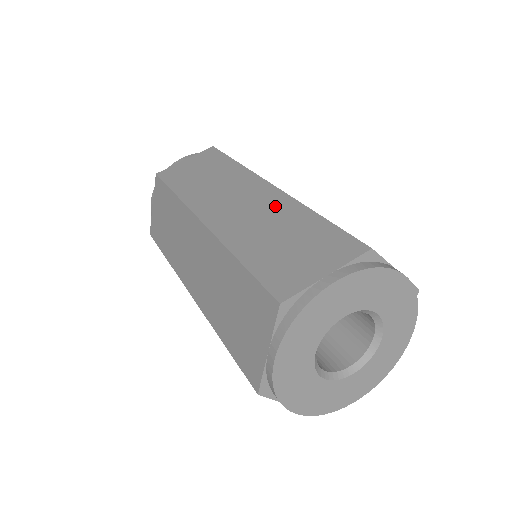
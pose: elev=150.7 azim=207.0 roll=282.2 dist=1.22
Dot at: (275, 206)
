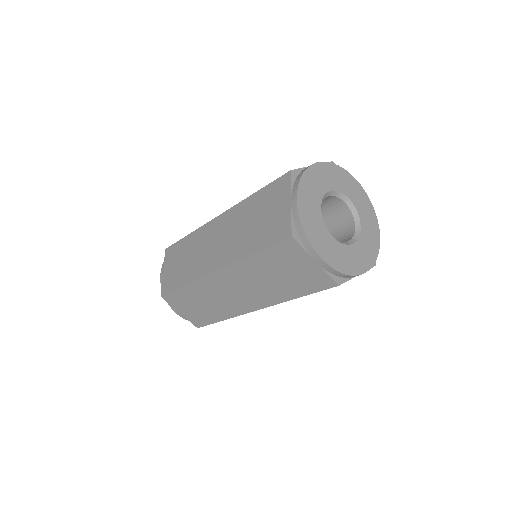
Dot at: occluded
